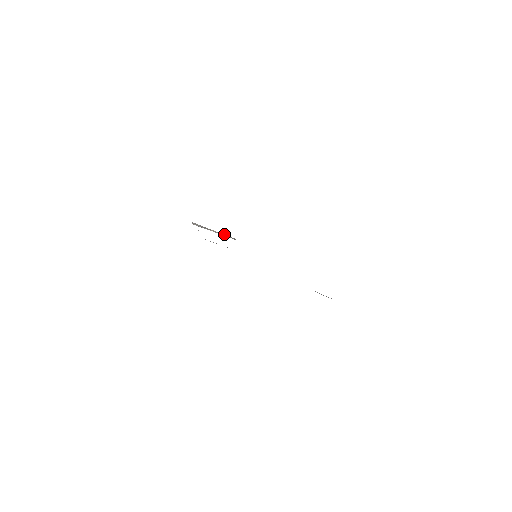
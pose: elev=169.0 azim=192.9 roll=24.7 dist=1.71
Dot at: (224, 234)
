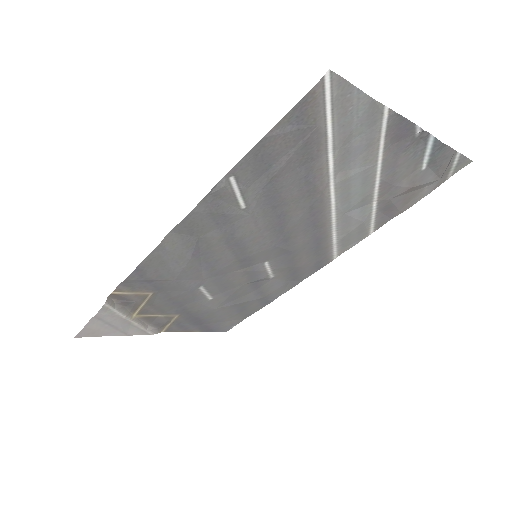
Dot at: (145, 325)
